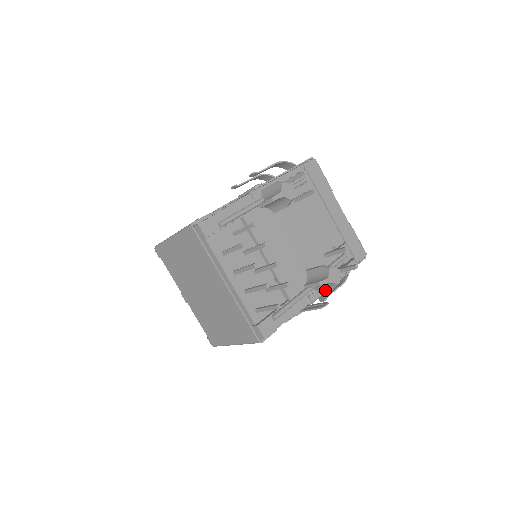
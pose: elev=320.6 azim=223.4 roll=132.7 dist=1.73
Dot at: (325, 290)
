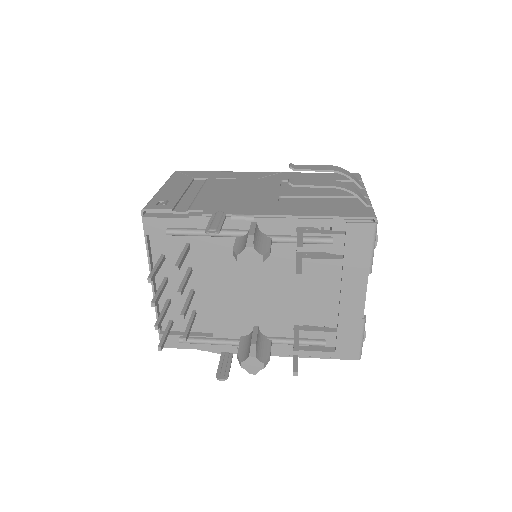
Dot at: occluded
